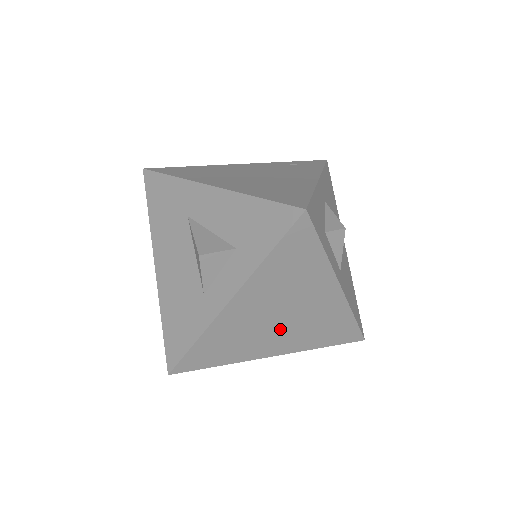
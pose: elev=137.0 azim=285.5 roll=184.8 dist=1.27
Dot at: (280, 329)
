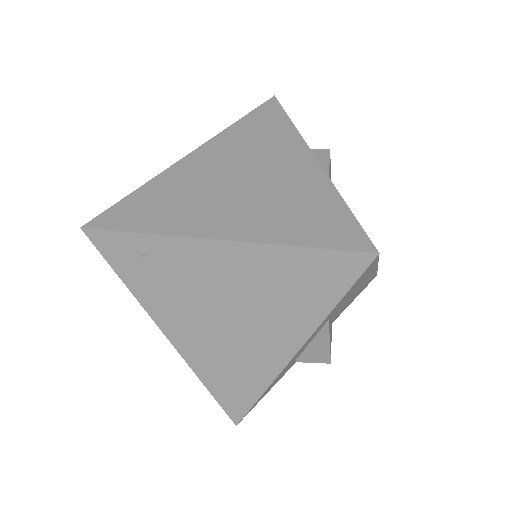
Dot at: (235, 197)
